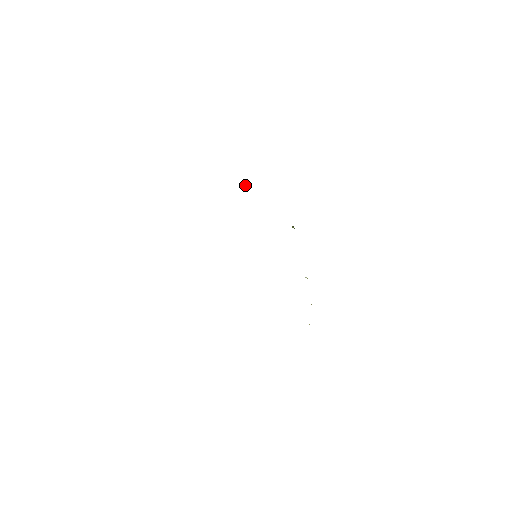
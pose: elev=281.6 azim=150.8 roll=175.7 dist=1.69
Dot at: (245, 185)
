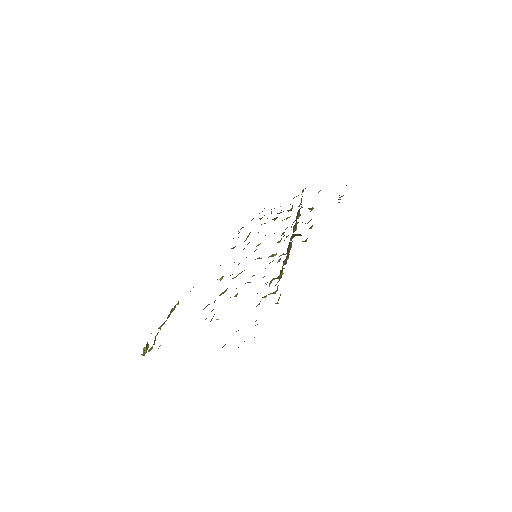
Dot at: occluded
